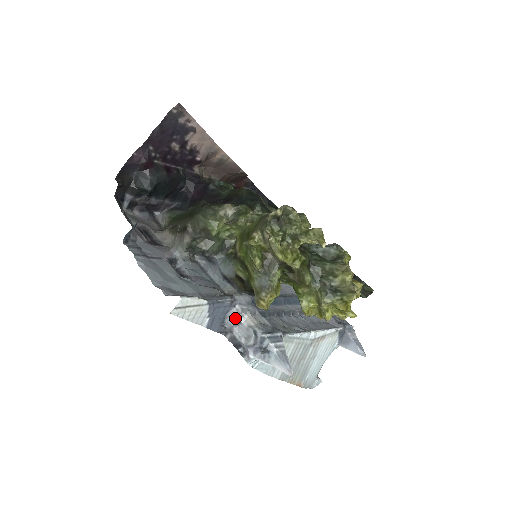
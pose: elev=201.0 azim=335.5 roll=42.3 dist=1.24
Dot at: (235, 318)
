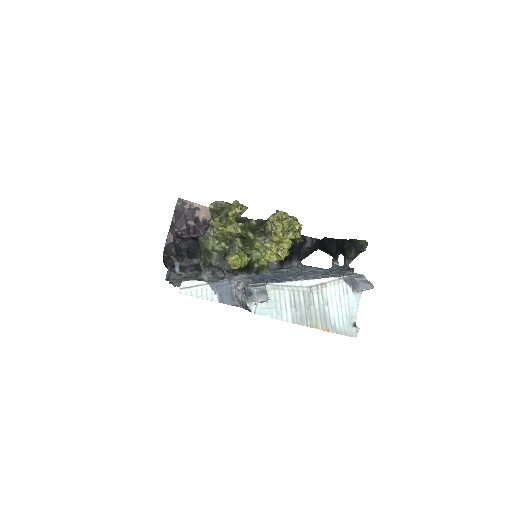
Dot at: (236, 289)
